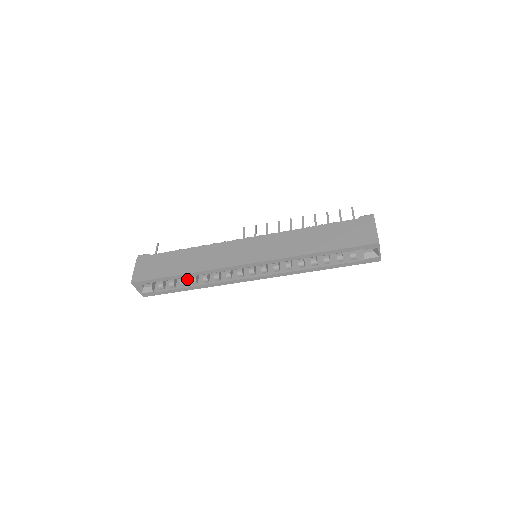
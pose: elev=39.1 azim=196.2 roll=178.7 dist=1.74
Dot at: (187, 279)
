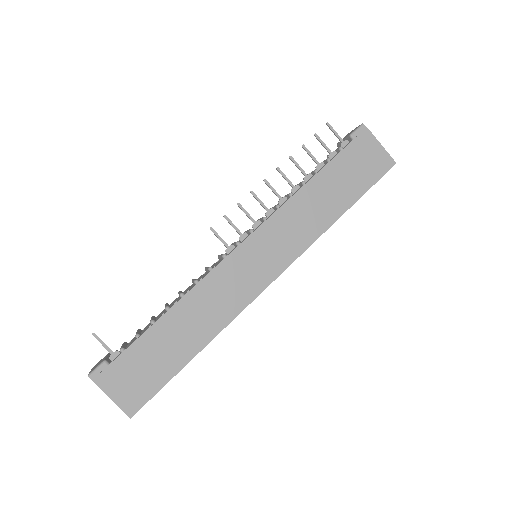
Dot at: occluded
